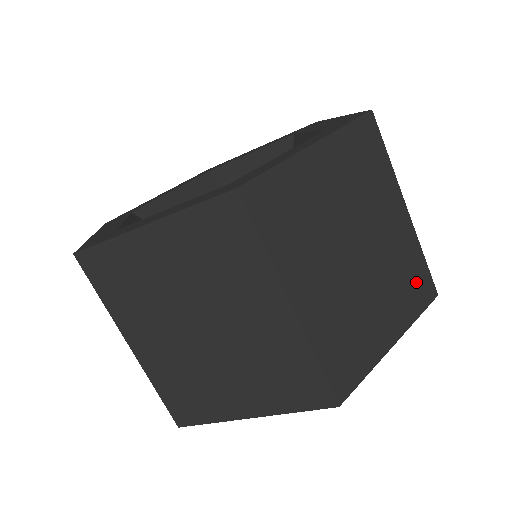
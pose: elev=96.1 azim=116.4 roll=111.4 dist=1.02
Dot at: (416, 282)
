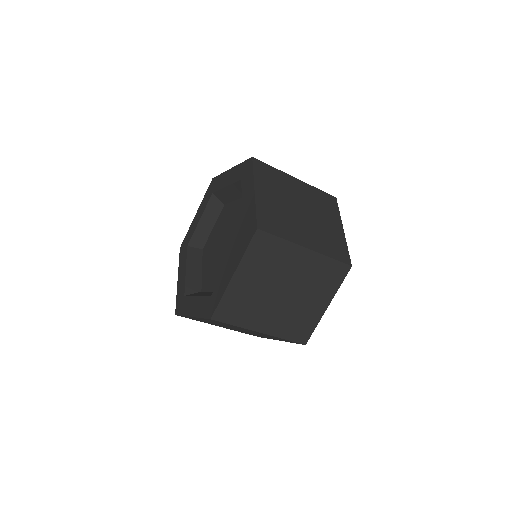
Dot at: (326, 201)
